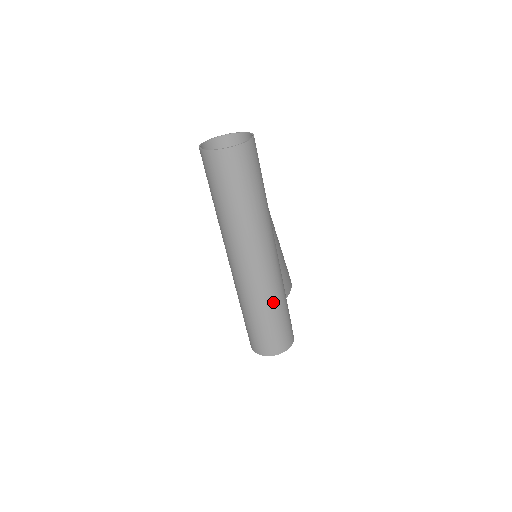
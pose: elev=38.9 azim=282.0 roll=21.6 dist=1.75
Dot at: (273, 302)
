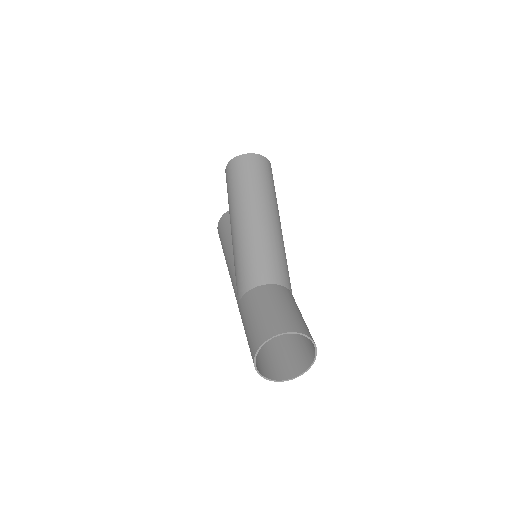
Dot at: occluded
